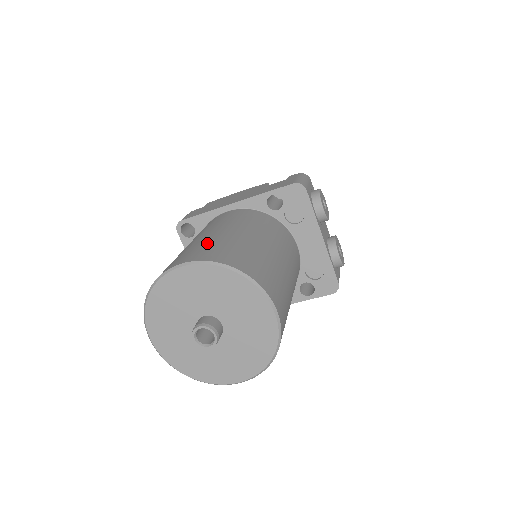
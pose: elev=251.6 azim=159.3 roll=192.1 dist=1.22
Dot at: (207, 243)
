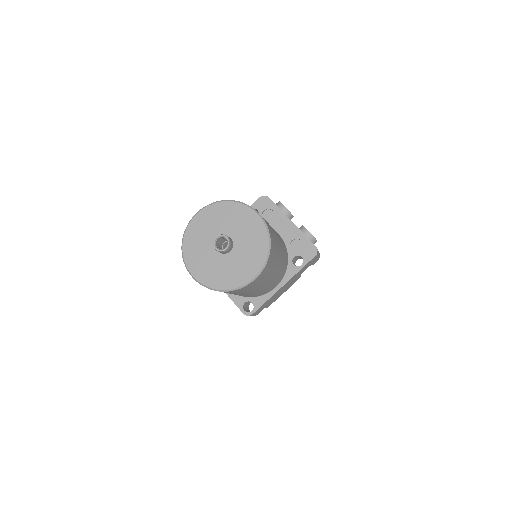
Dot at: occluded
